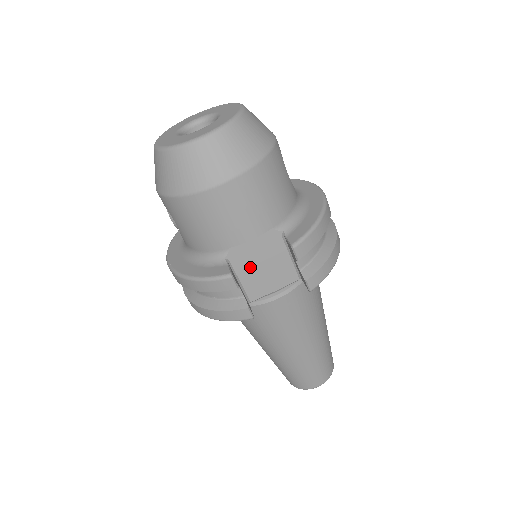
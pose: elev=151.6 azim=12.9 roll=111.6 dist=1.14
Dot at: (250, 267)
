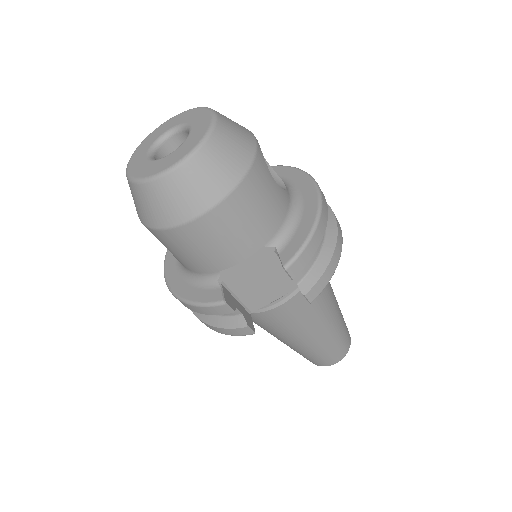
Dot at: (246, 284)
